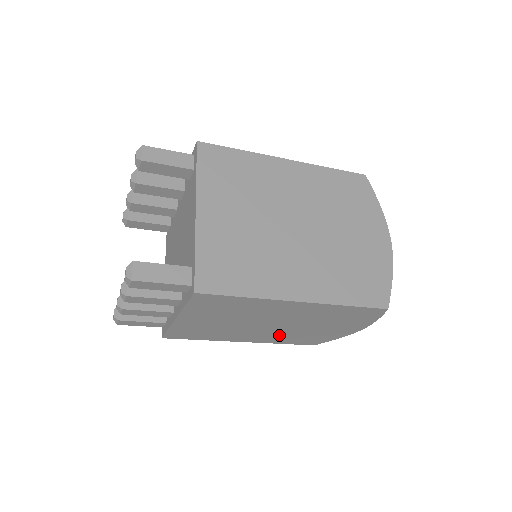
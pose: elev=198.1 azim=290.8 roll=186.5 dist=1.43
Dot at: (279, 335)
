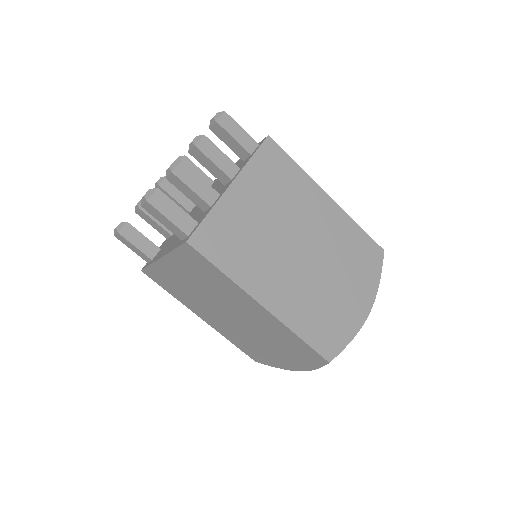
Dot at: (302, 294)
